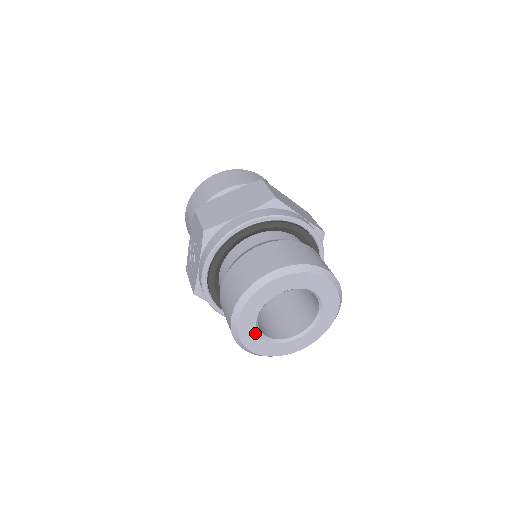
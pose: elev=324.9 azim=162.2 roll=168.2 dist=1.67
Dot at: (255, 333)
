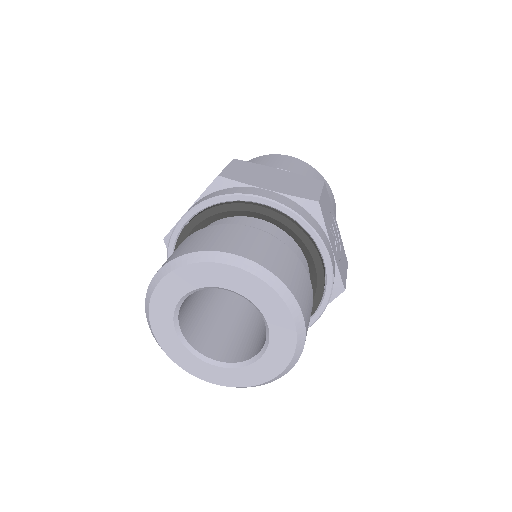
Dot at: (190, 355)
